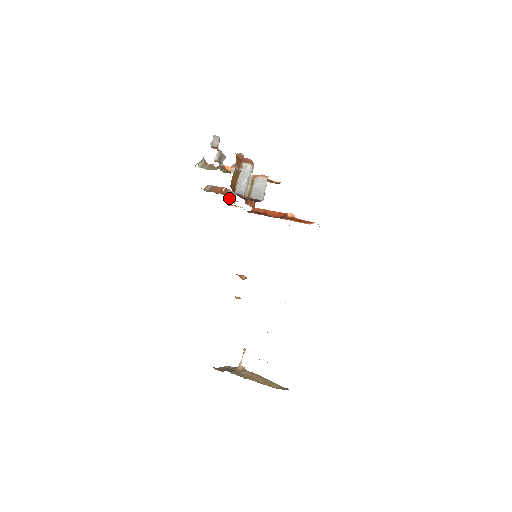
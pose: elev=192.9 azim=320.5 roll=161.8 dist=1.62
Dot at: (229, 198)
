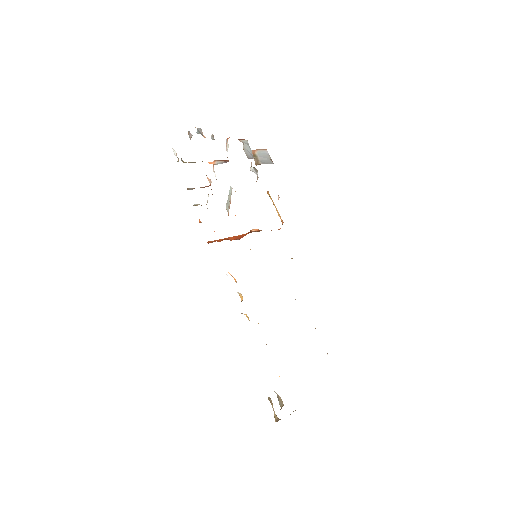
Dot at: occluded
